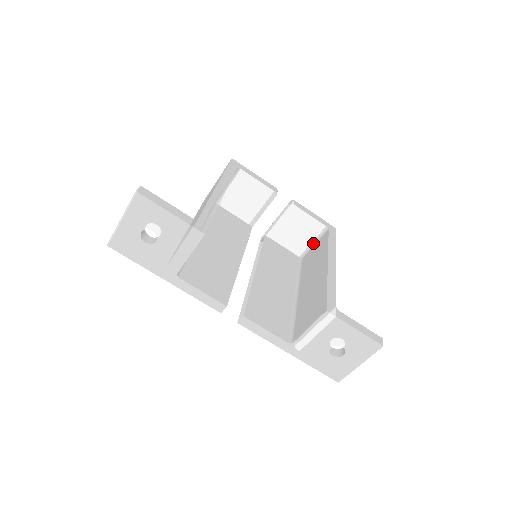
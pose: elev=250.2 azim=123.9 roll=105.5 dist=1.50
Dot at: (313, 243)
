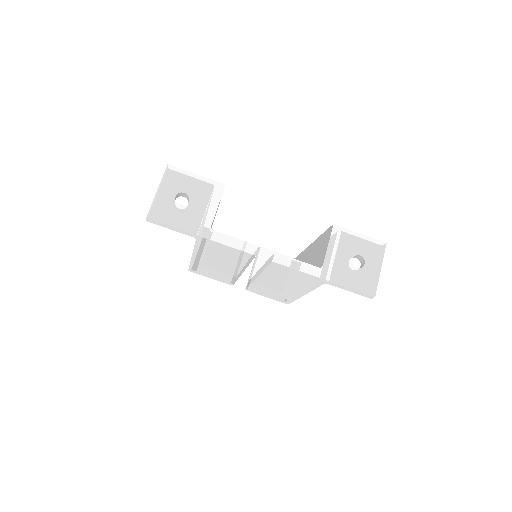
Dot at: occluded
